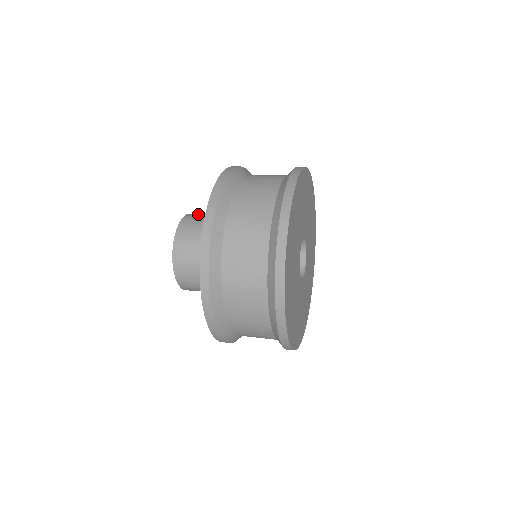
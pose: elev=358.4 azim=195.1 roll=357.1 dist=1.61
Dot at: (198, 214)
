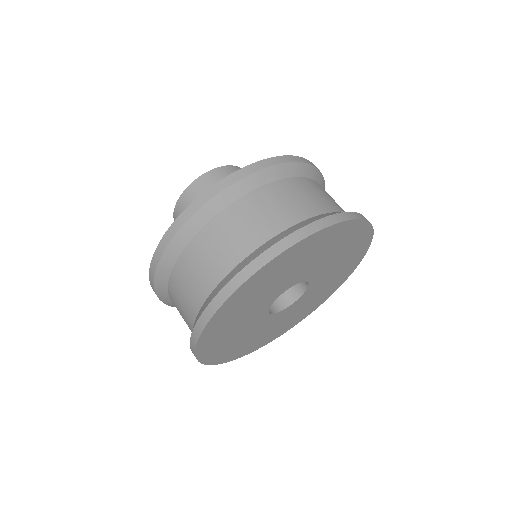
Dot at: occluded
